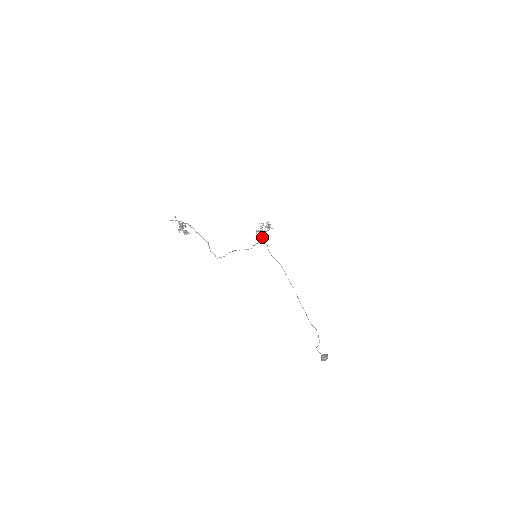
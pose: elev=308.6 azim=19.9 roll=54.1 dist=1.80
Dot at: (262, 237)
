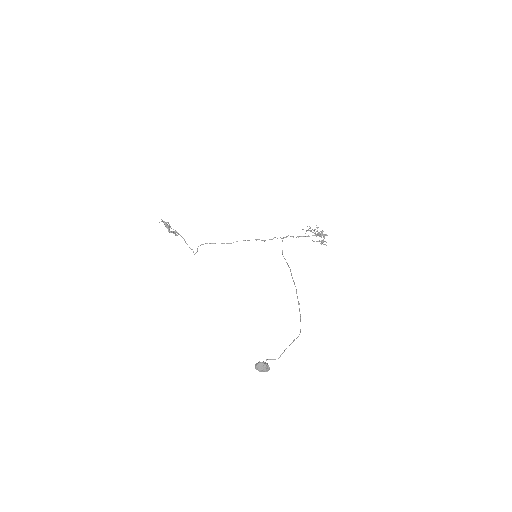
Dot at: occluded
